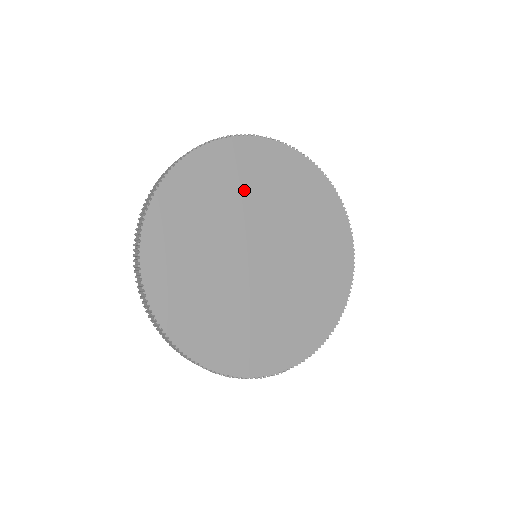
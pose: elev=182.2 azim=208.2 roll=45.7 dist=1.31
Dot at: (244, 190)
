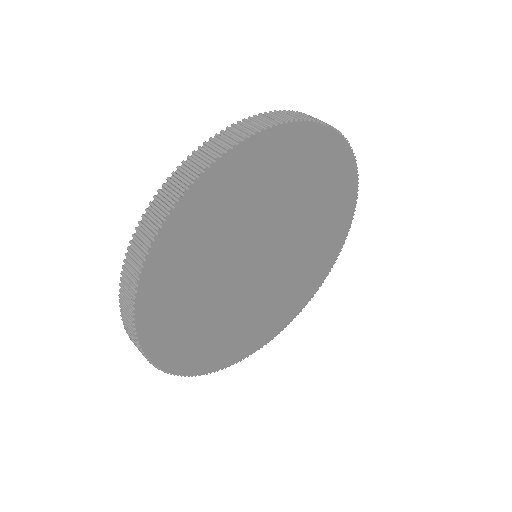
Dot at: (273, 193)
